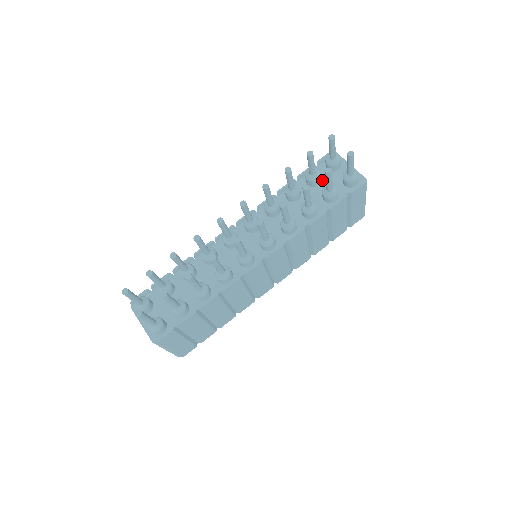
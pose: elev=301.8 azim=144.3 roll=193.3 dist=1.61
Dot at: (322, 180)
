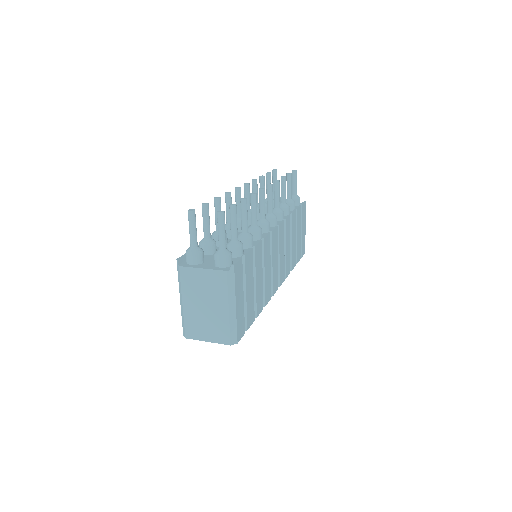
Dot at: occluded
